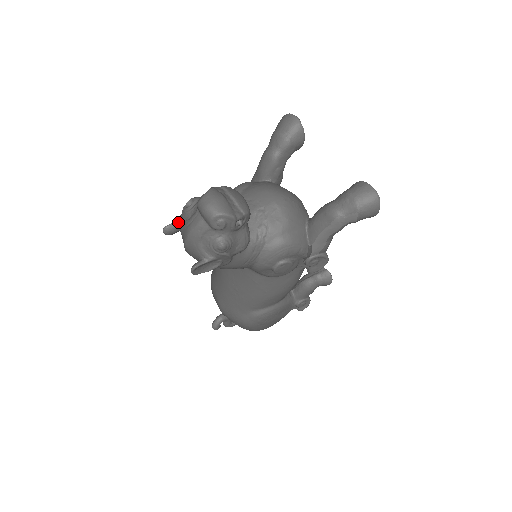
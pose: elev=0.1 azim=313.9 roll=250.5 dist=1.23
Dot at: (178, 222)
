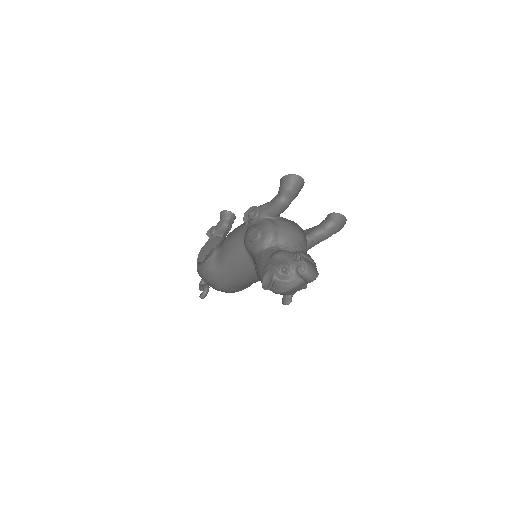
Dot at: (274, 281)
